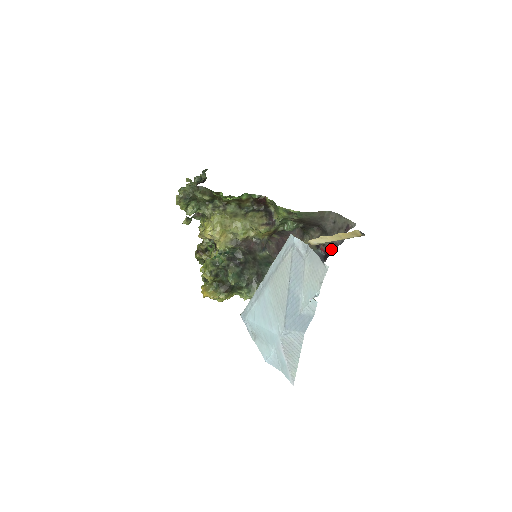
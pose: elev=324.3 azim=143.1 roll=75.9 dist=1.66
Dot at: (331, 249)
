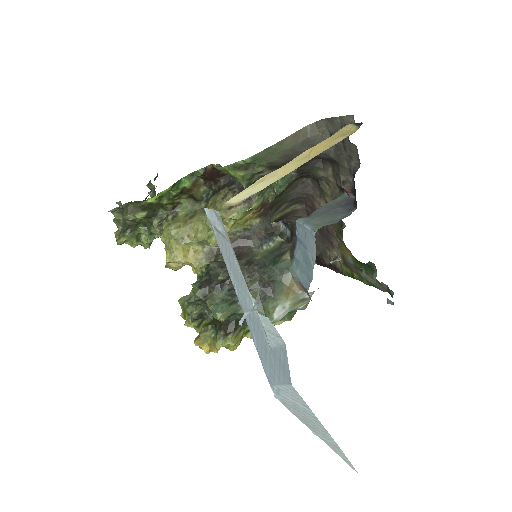
Dot at: (353, 182)
